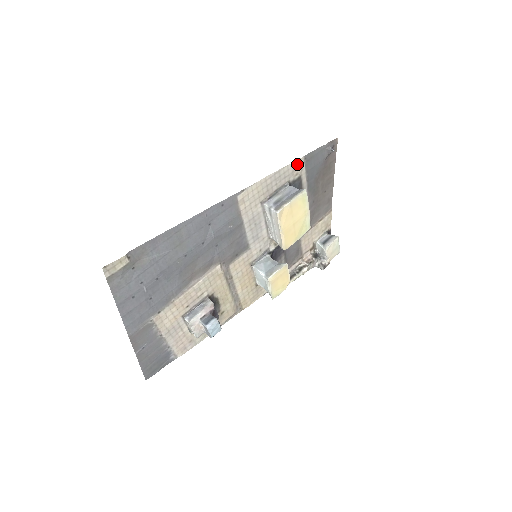
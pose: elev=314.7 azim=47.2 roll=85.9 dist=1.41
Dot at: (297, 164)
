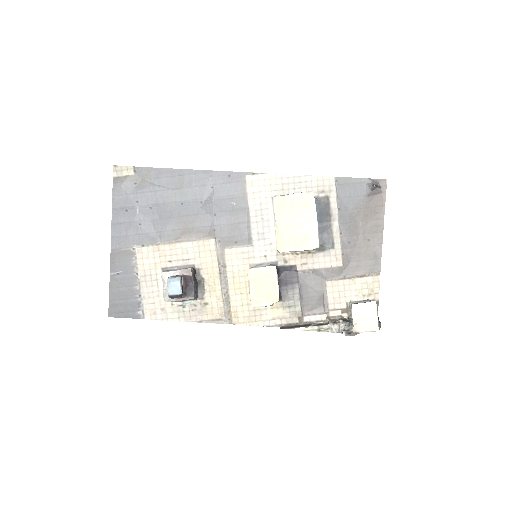
Dot at: (325, 181)
